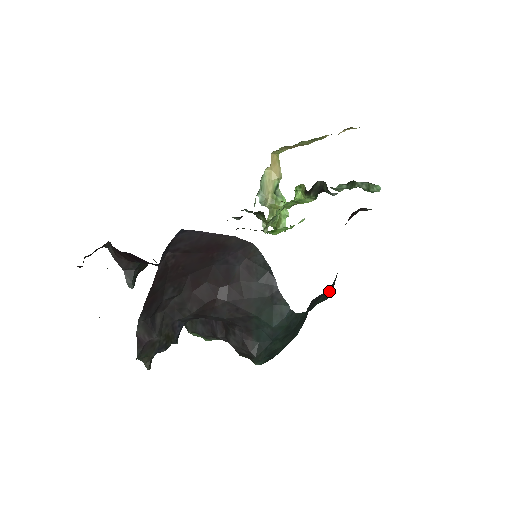
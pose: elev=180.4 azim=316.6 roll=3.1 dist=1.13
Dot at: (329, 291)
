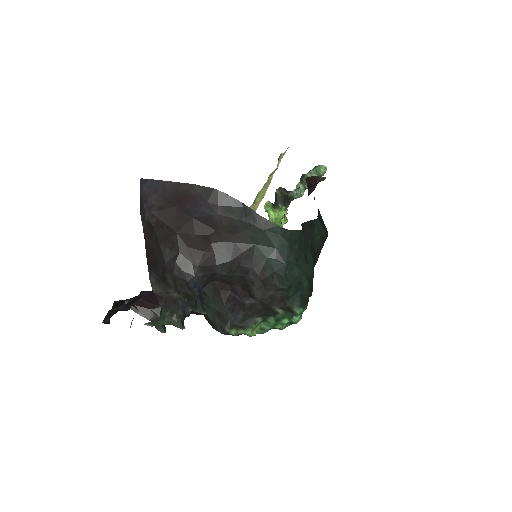
Dot at: (318, 221)
